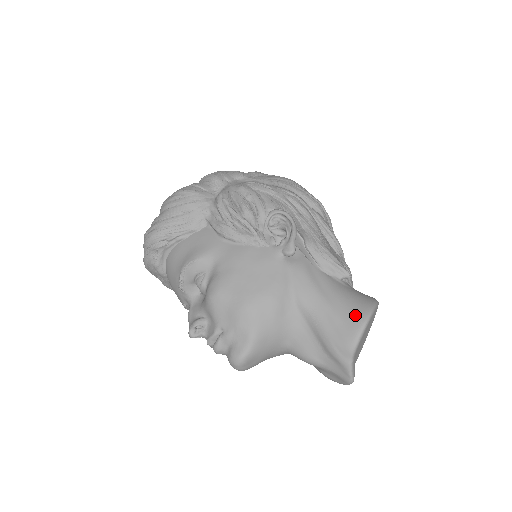
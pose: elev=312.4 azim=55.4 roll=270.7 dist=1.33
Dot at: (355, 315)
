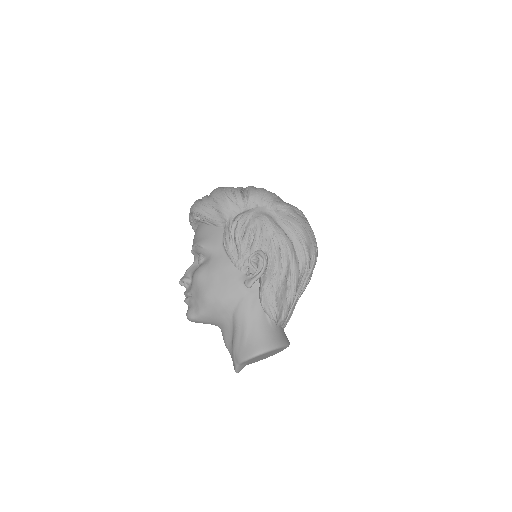
Dot at: (253, 347)
